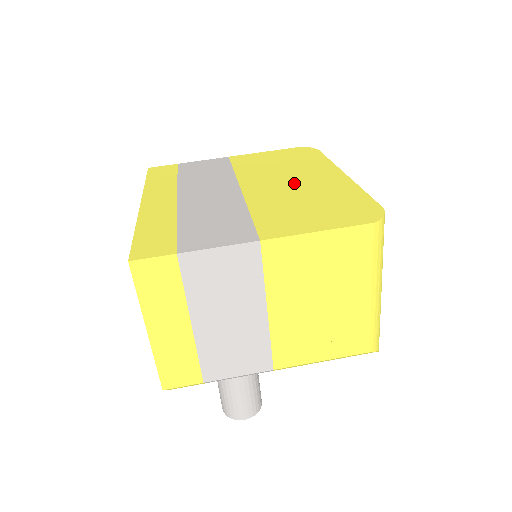
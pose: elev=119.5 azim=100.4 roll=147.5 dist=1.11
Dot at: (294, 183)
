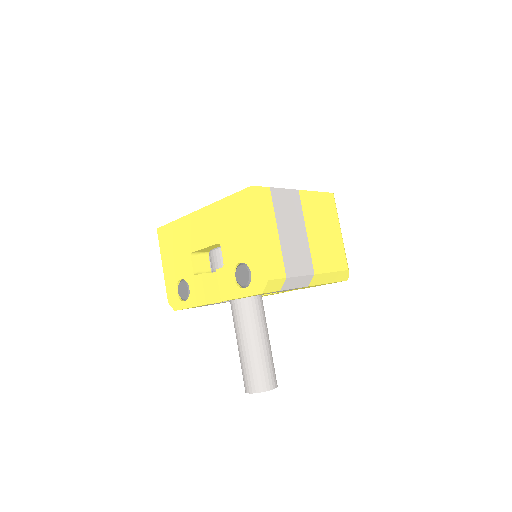
Dot at: occluded
